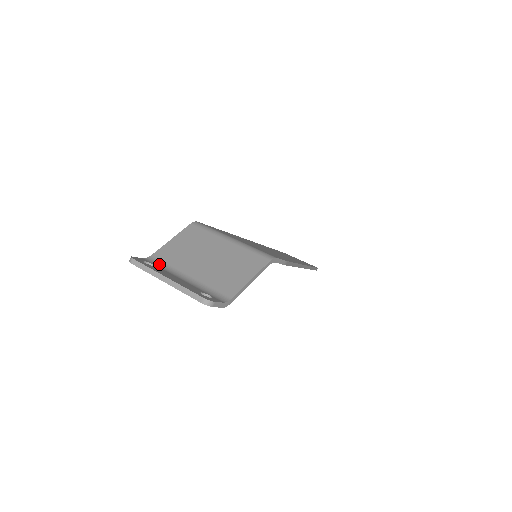
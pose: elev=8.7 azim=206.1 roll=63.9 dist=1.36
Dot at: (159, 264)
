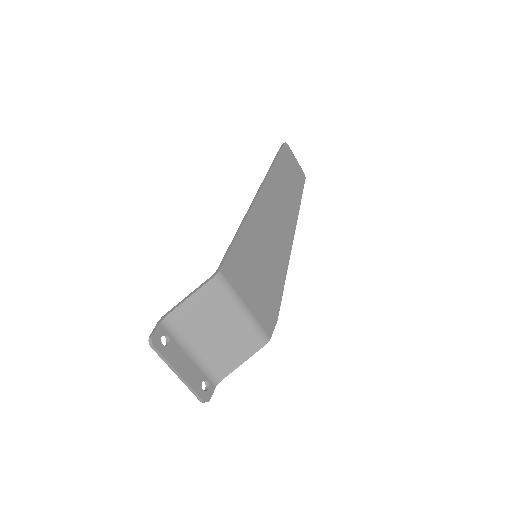
Dot at: (173, 331)
